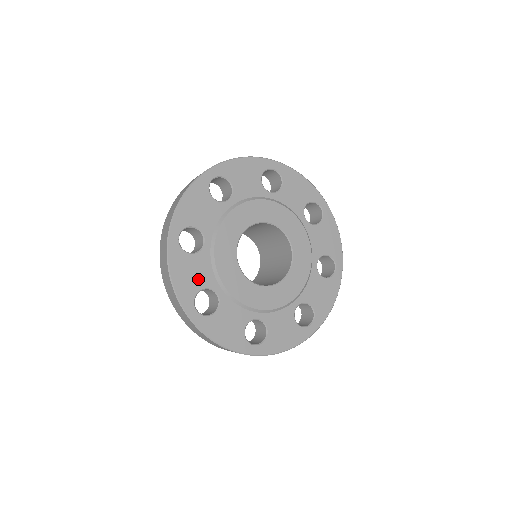
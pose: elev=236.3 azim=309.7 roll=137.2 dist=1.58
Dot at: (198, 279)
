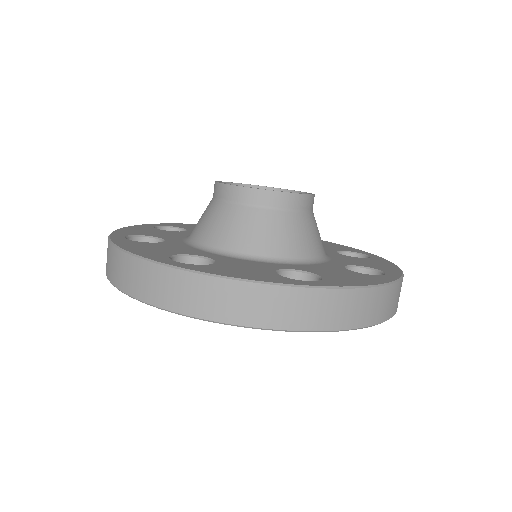
Dot at: occluded
